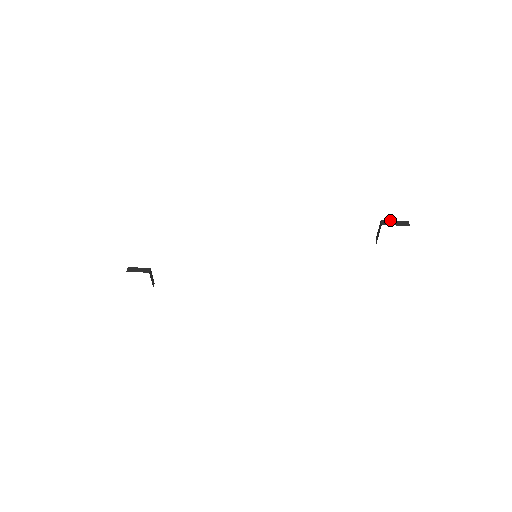
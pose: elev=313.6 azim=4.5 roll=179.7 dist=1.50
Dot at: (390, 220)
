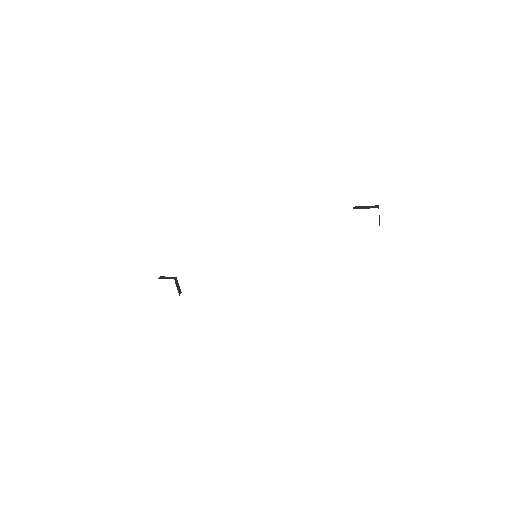
Dot at: (361, 206)
